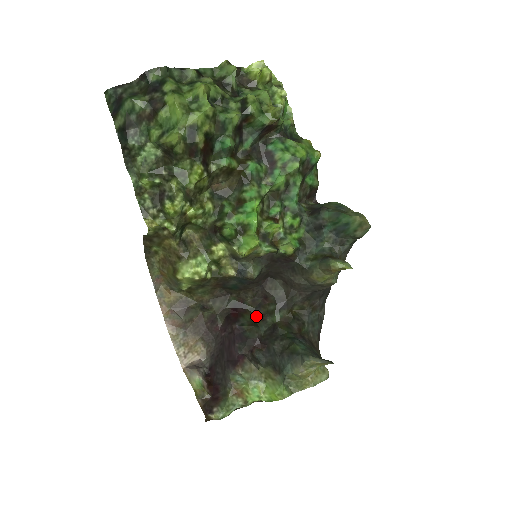
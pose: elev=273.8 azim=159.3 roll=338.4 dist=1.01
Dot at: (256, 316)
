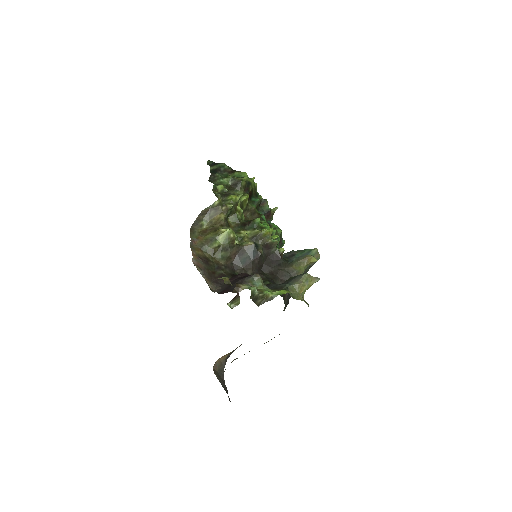
Dot at: occluded
